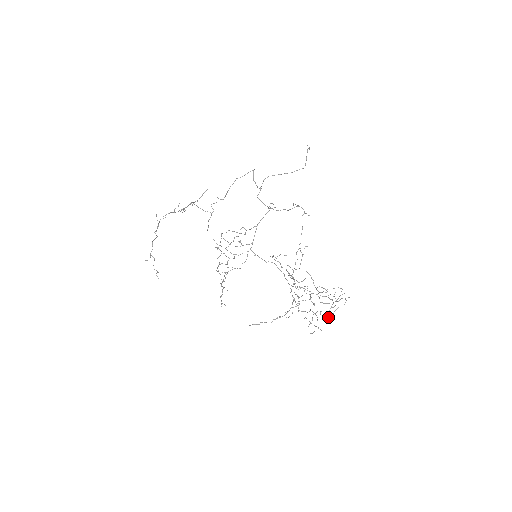
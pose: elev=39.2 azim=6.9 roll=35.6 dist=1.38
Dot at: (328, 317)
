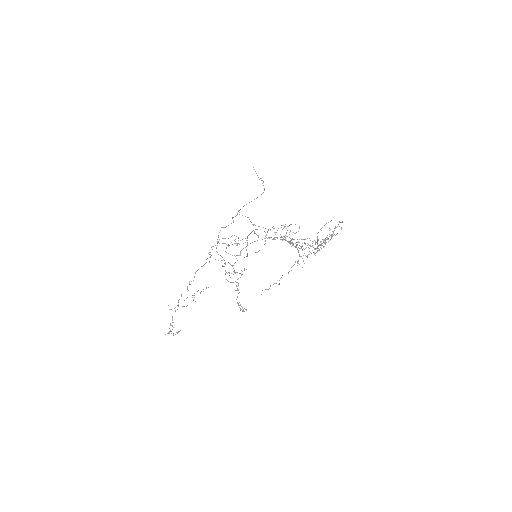
Dot at: (331, 237)
